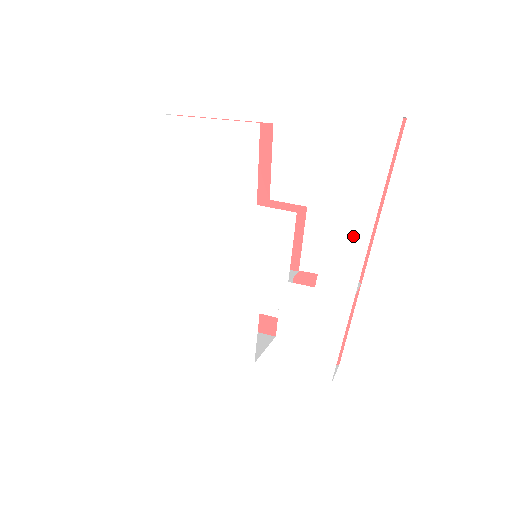
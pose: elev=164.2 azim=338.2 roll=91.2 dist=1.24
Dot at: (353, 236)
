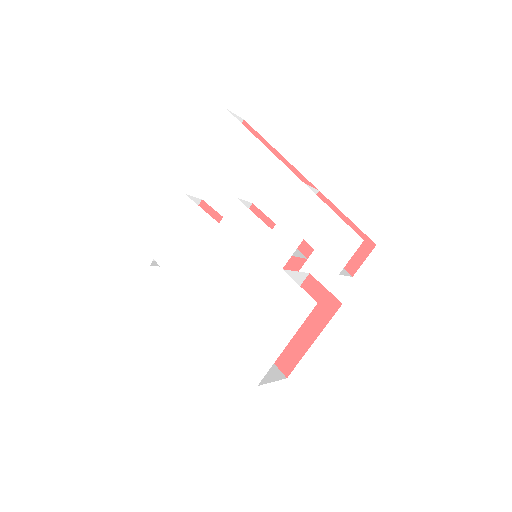
Dot at: (267, 166)
